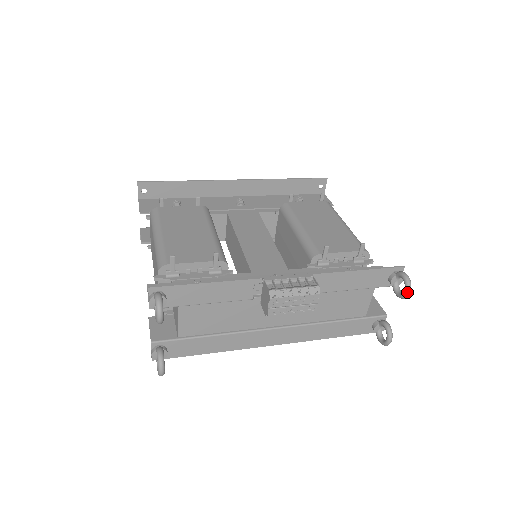
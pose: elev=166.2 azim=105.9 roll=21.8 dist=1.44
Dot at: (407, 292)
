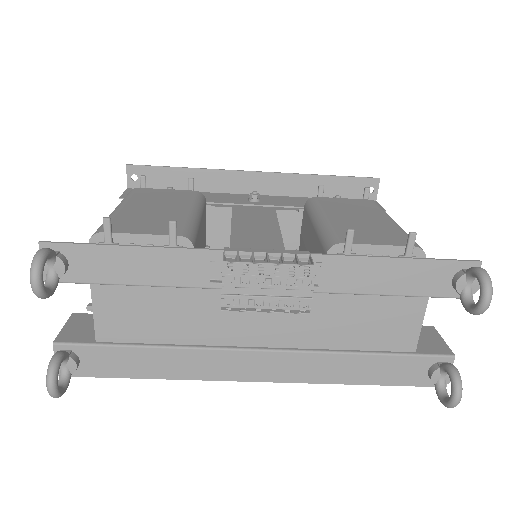
Dot at: (484, 299)
